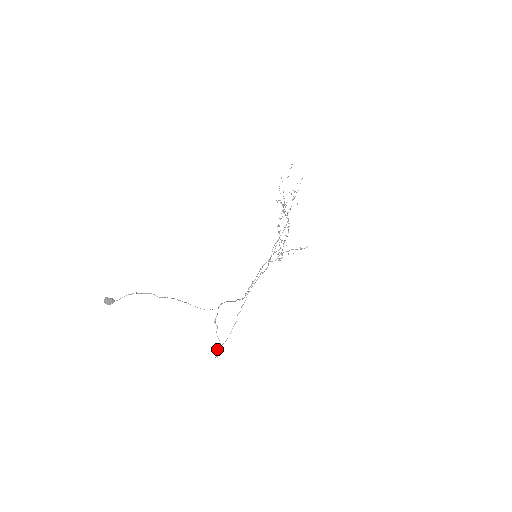
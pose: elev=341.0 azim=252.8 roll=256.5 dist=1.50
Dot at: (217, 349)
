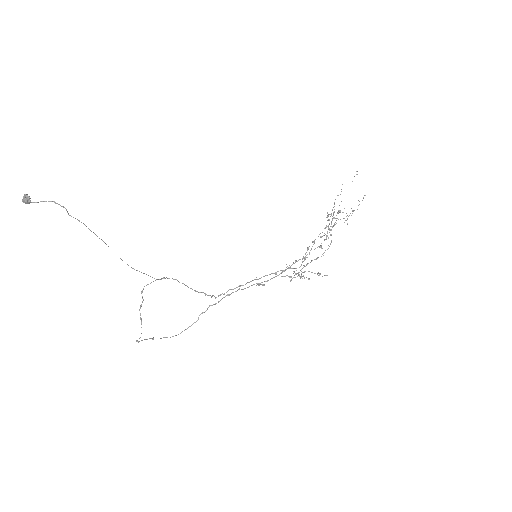
Dot at: (151, 338)
